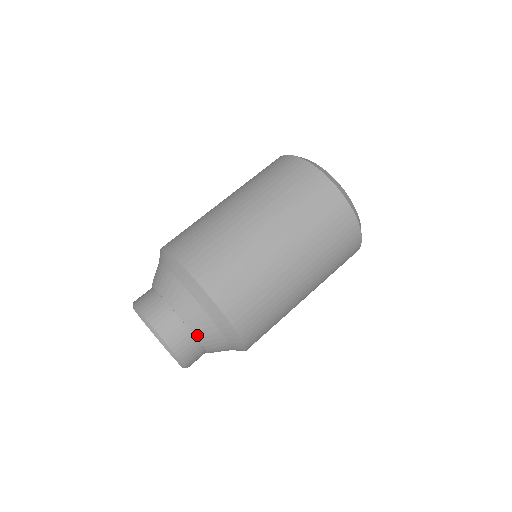
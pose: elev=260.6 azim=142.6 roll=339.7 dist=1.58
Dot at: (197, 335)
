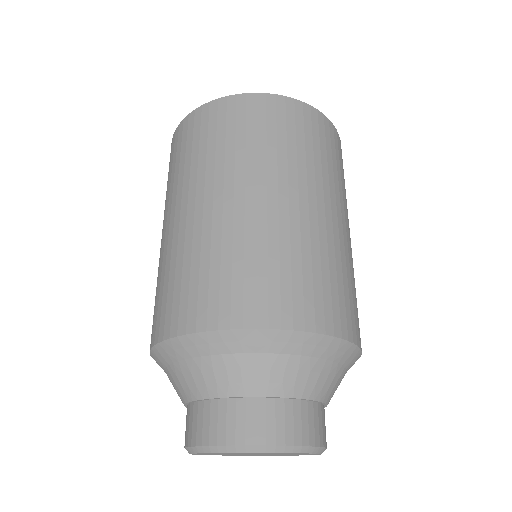
Dot at: (285, 393)
